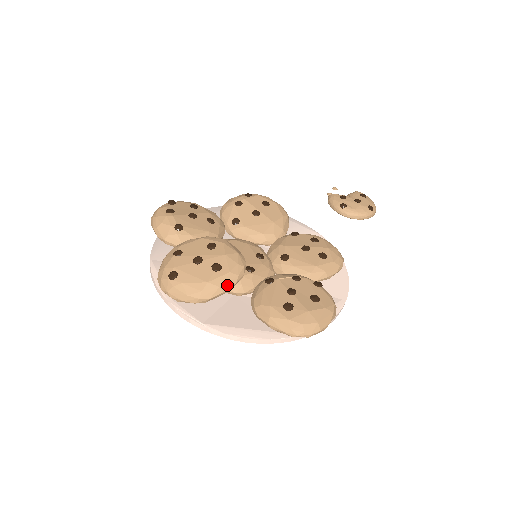
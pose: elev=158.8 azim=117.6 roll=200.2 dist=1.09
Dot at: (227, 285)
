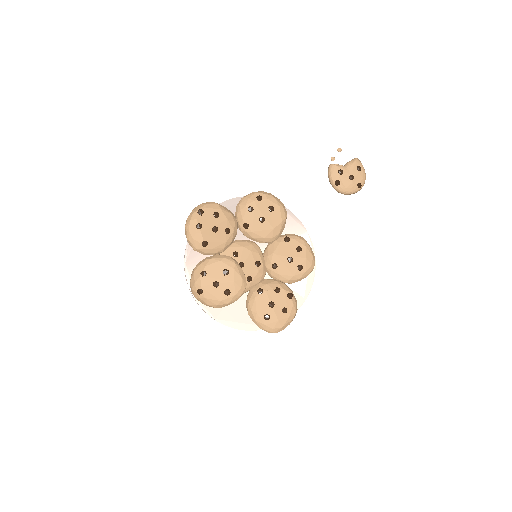
Dot at: (233, 302)
